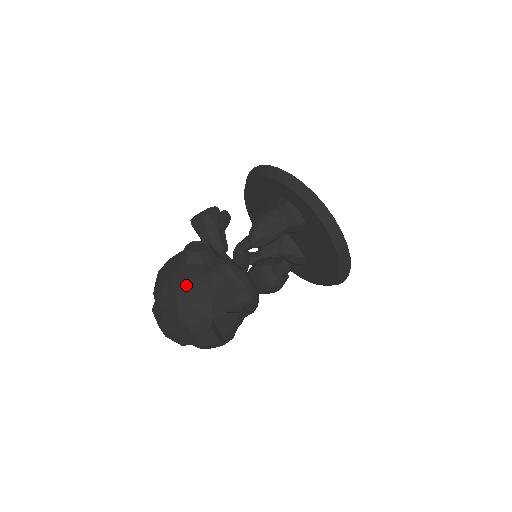
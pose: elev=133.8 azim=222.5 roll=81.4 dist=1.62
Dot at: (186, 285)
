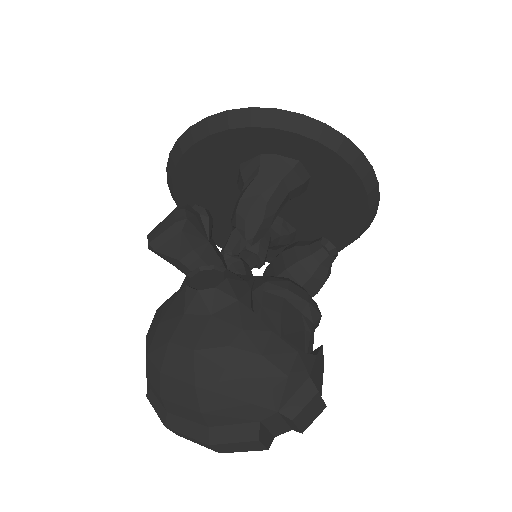
Dot at: (243, 349)
